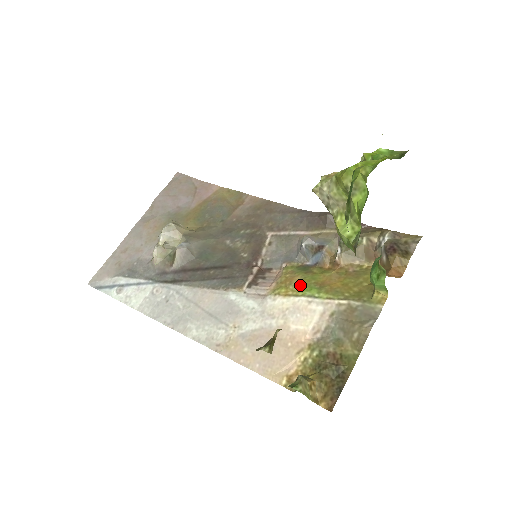
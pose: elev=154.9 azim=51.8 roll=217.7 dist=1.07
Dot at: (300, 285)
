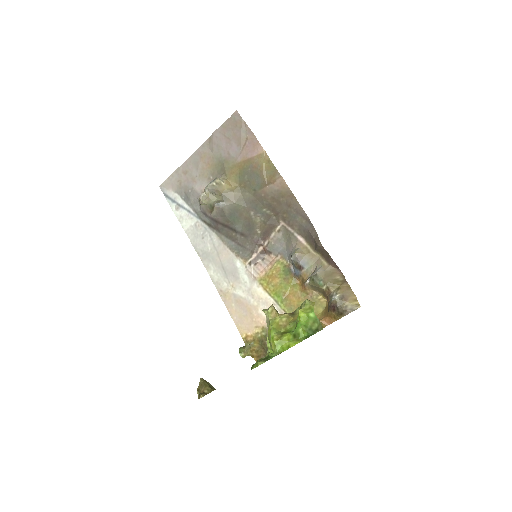
Dot at: (275, 289)
